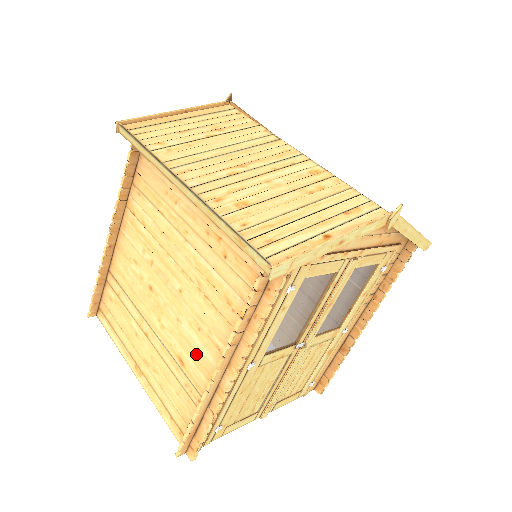
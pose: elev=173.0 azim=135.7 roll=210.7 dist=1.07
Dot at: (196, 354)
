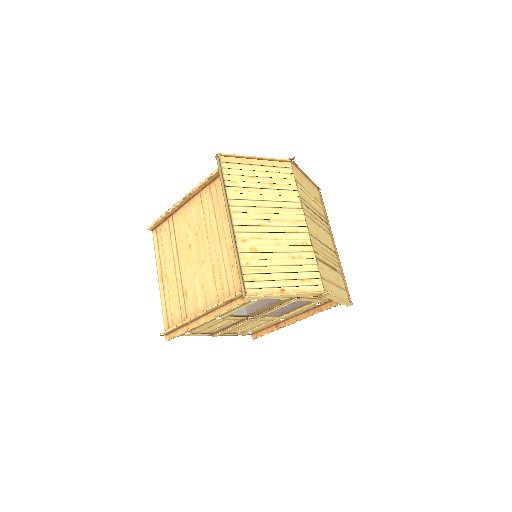
Dot at: (195, 297)
